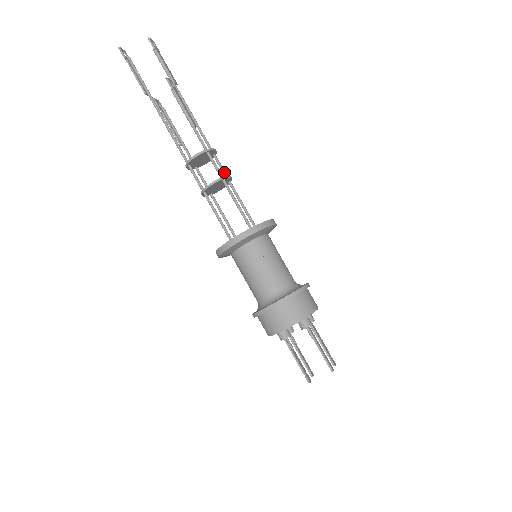
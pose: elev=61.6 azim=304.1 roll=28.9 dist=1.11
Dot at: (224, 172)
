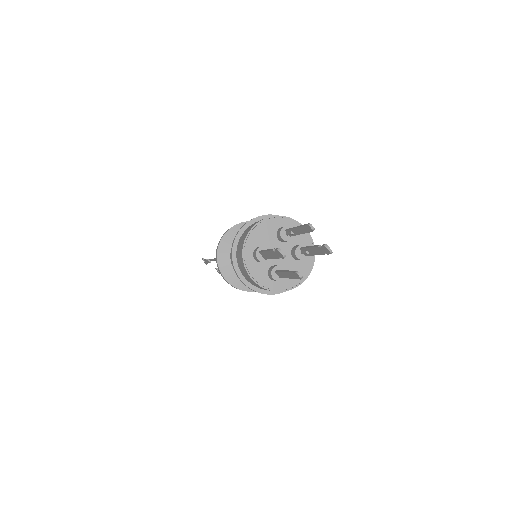
Dot at: occluded
